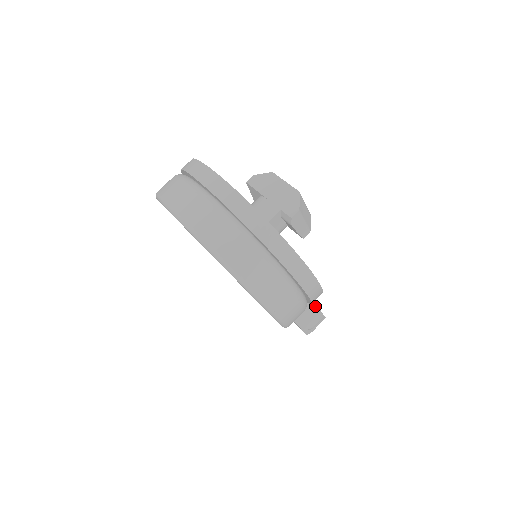
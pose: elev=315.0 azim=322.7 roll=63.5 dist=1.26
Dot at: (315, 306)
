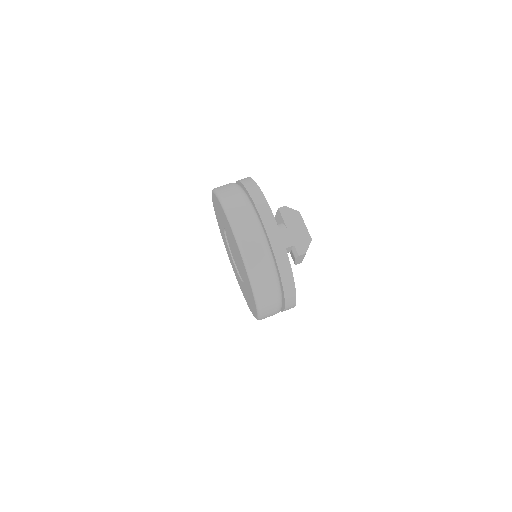
Dot at: occluded
